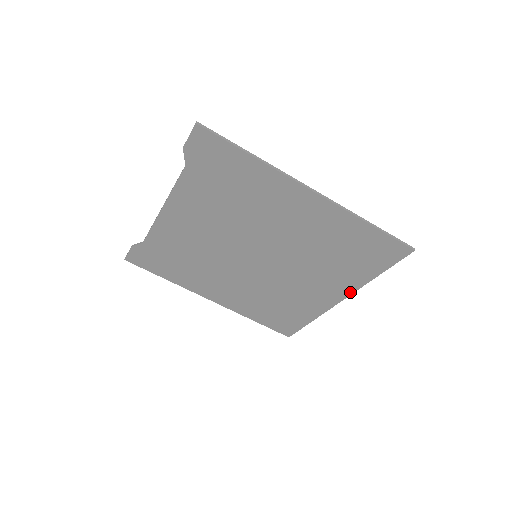
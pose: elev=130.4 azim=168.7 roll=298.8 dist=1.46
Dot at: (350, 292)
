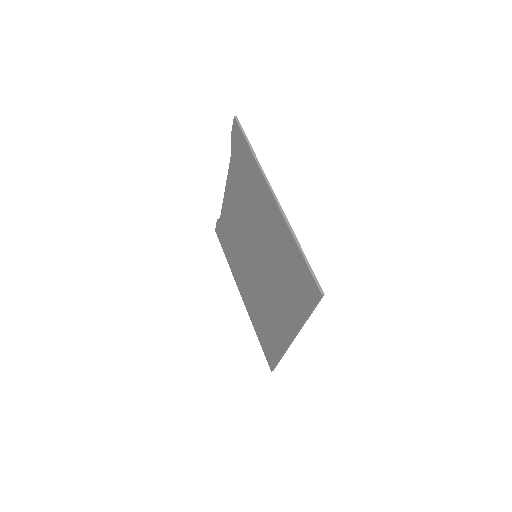
Dot at: (295, 331)
